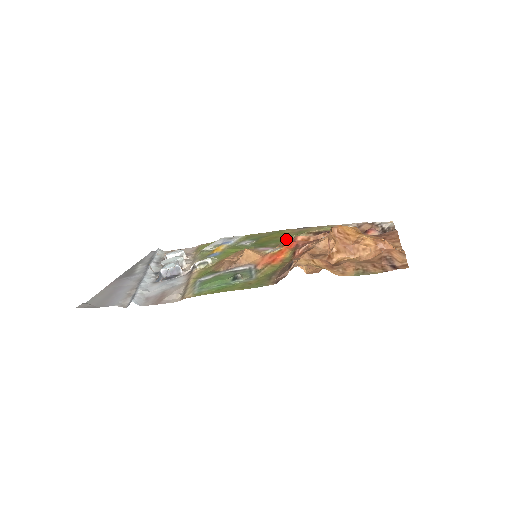
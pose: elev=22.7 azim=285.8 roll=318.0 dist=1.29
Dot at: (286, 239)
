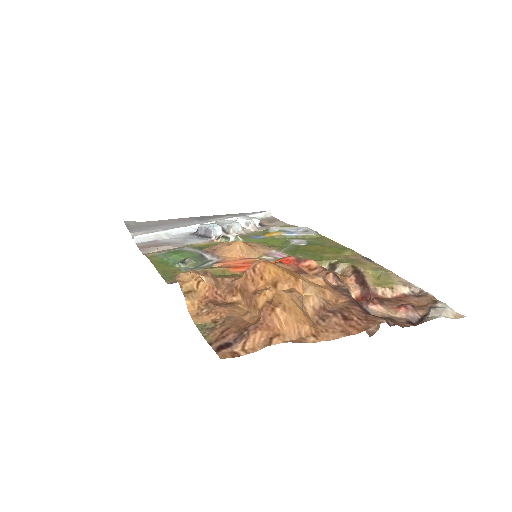
Dot at: occluded
